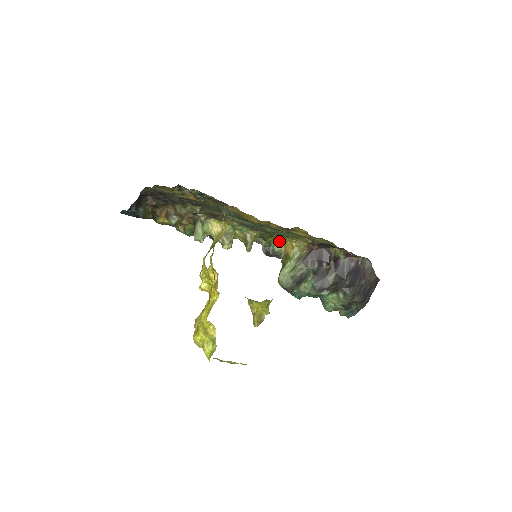
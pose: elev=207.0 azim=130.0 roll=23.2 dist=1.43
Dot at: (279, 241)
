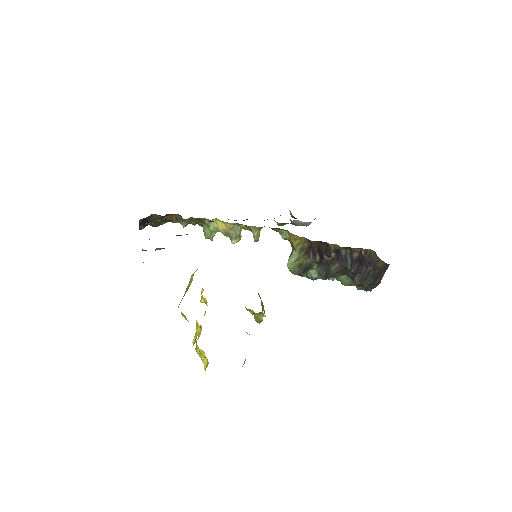
Dot at: (284, 230)
